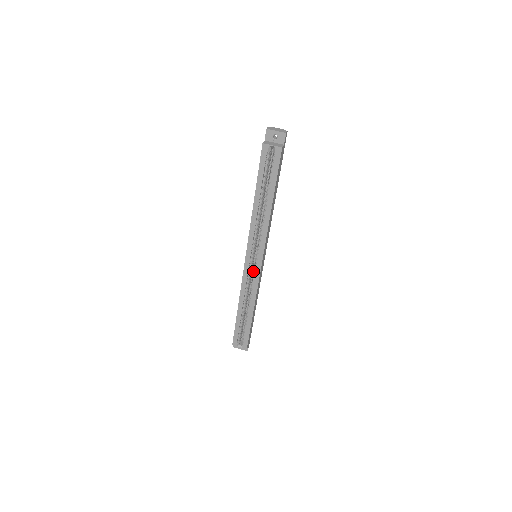
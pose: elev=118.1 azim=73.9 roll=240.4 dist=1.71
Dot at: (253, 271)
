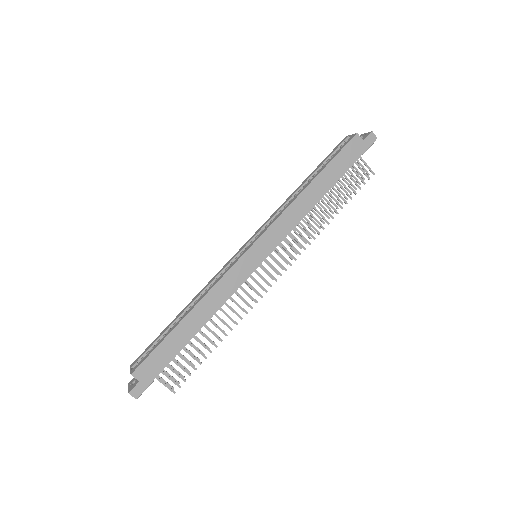
Dot at: occluded
